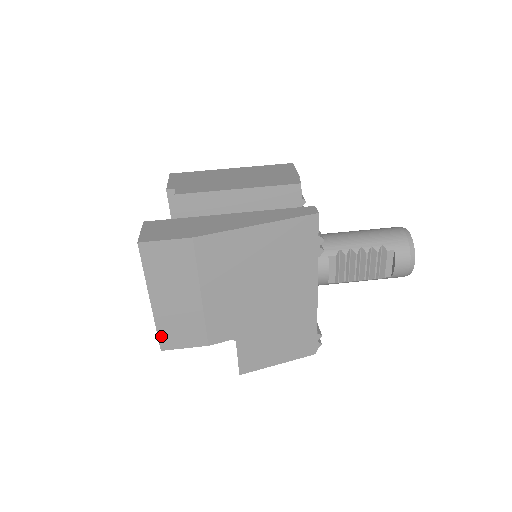
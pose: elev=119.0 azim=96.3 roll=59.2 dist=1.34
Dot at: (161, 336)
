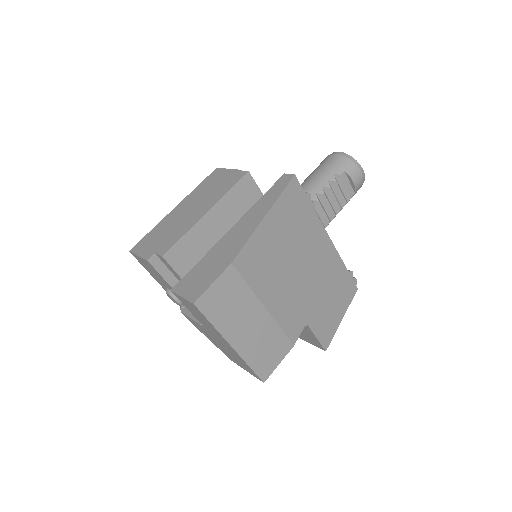
Dot at: (257, 370)
